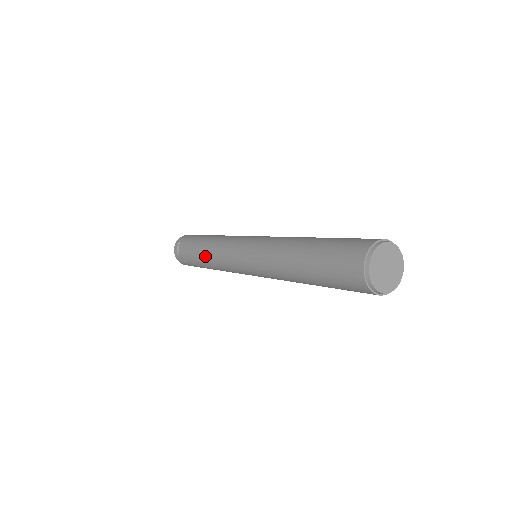
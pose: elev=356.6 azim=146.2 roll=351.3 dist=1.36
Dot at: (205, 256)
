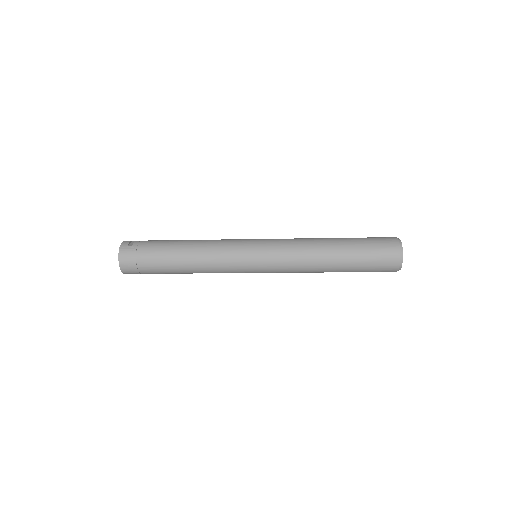
Dot at: (193, 243)
